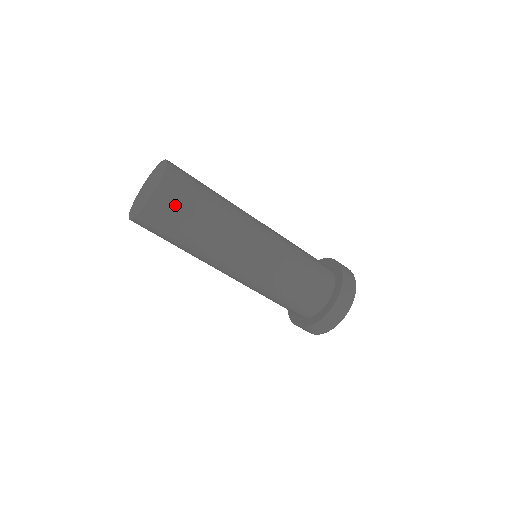
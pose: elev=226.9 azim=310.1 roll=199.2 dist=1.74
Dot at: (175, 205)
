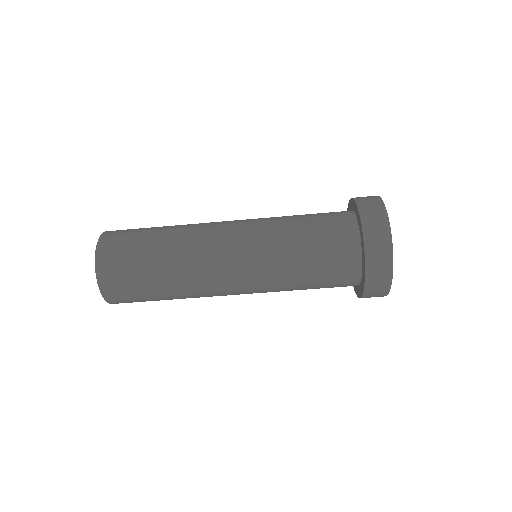
Dot at: (121, 251)
